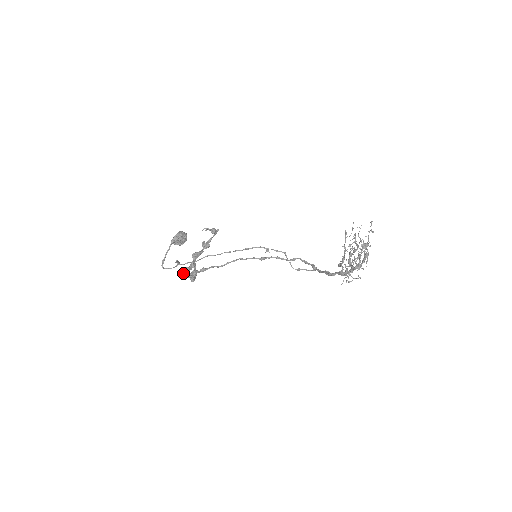
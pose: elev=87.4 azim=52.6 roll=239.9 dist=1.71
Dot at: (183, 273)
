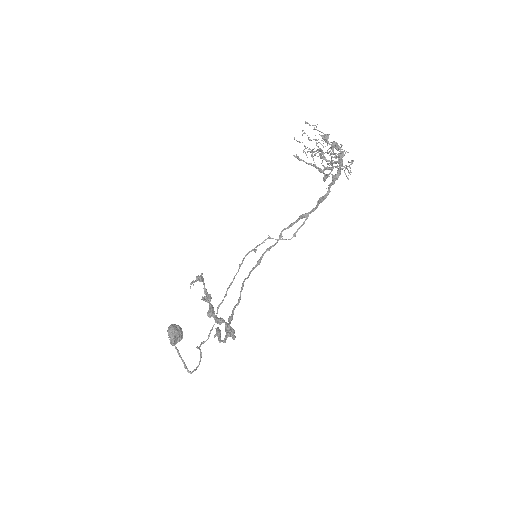
Dot at: (219, 340)
